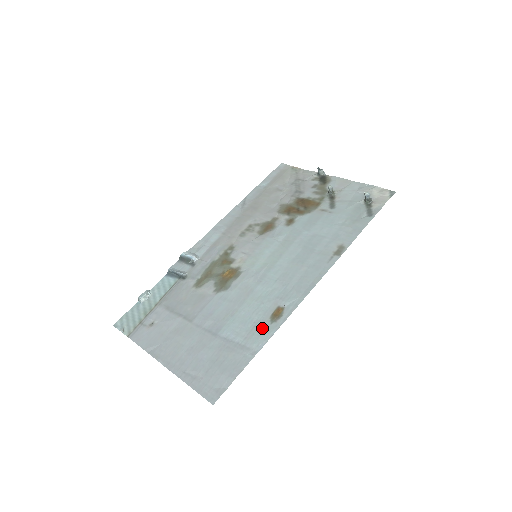
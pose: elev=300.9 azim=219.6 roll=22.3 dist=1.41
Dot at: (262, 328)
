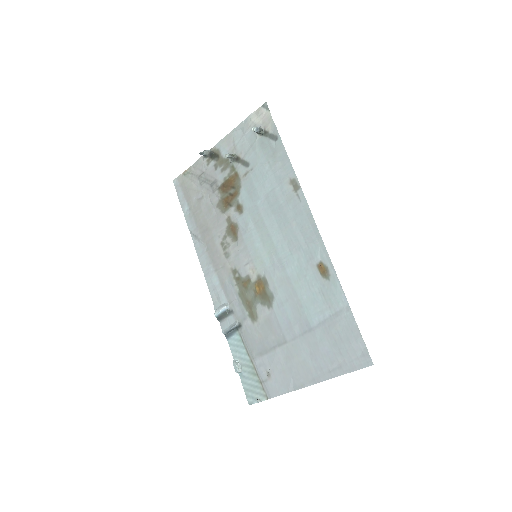
Dot at: (329, 290)
